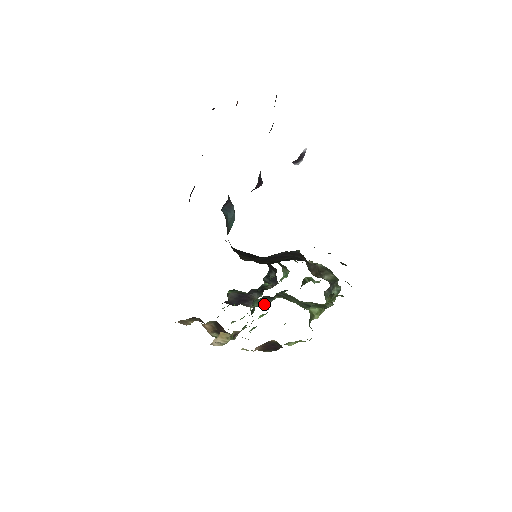
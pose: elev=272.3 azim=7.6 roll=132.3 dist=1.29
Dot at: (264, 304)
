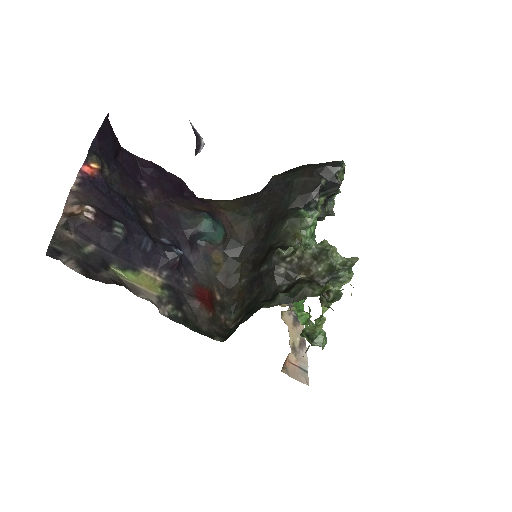
Dot at: occluded
